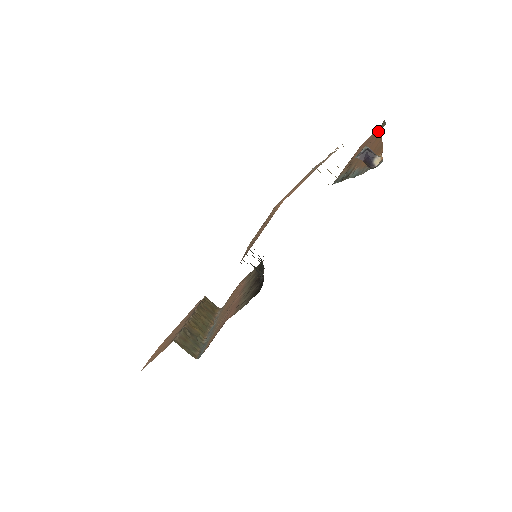
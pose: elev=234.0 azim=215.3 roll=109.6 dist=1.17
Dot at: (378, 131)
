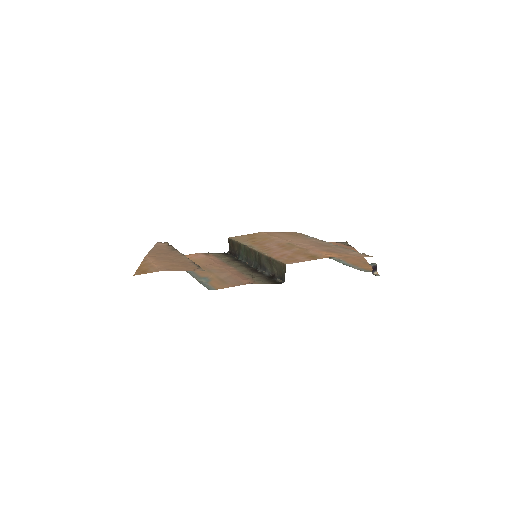
Dot at: (351, 247)
